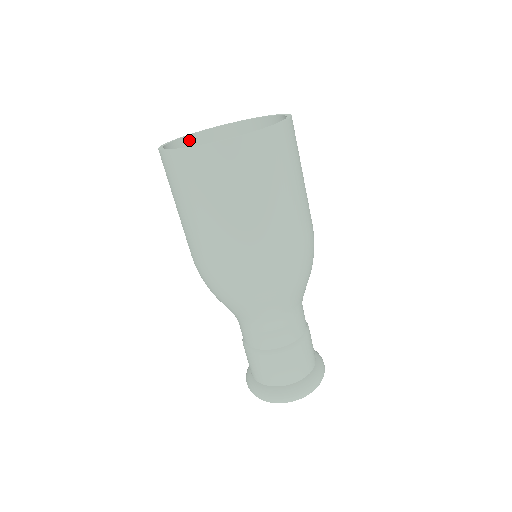
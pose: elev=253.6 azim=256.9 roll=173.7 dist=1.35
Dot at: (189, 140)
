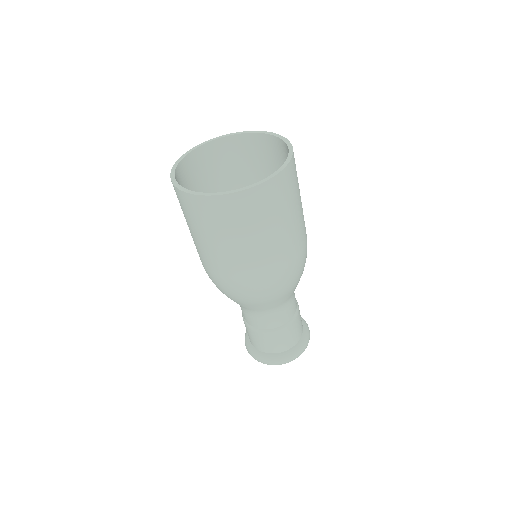
Dot at: (188, 158)
